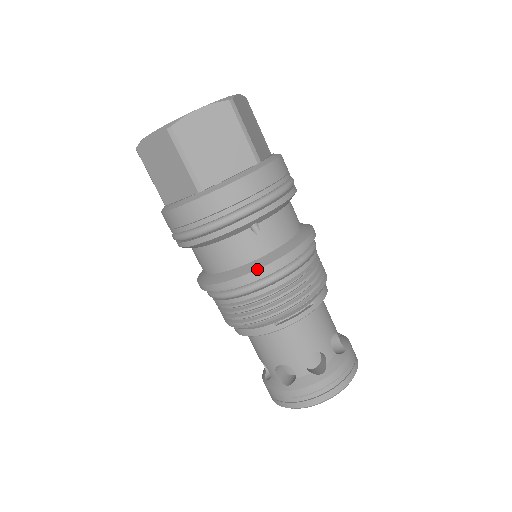
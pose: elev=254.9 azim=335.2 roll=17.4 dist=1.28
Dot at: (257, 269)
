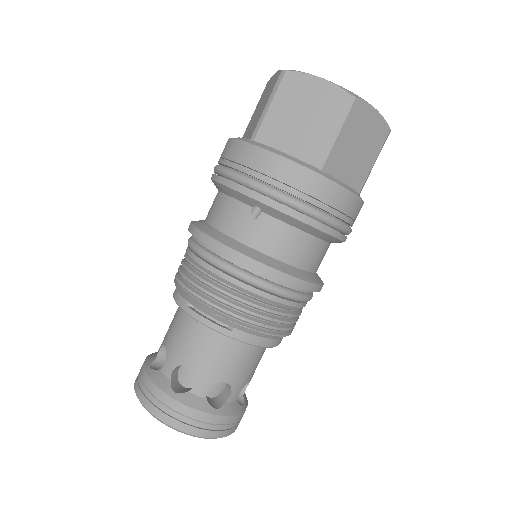
Dot at: (217, 240)
